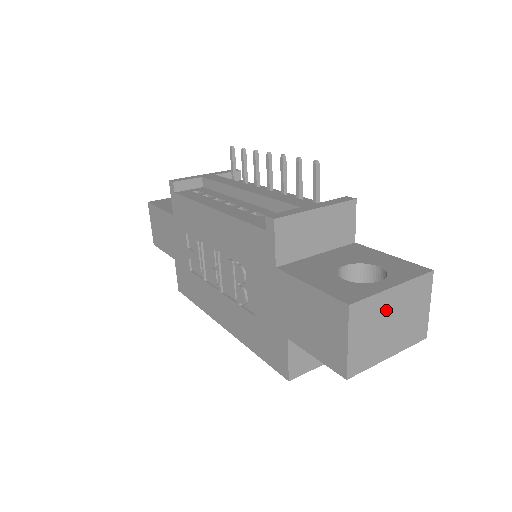
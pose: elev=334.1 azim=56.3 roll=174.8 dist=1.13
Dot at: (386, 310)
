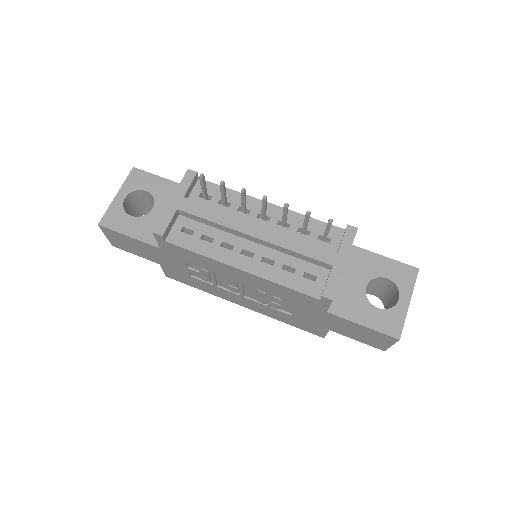
Dot at: occluded
